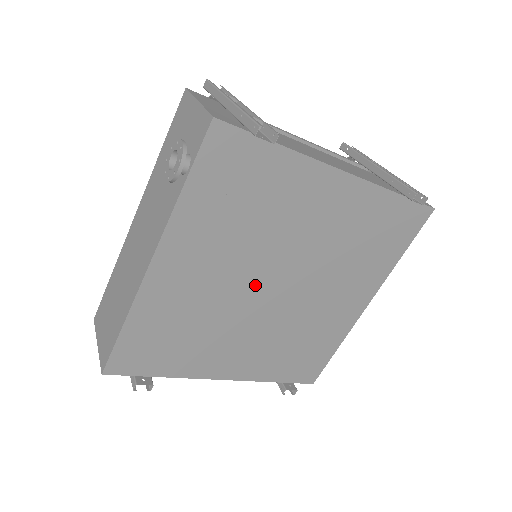
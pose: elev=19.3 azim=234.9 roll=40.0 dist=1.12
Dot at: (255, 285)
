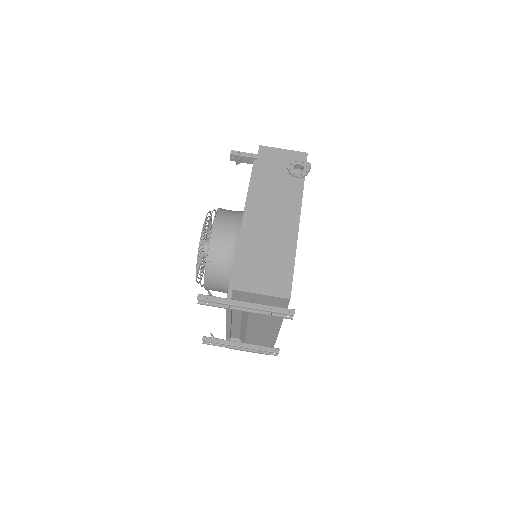
Dot at: occluded
